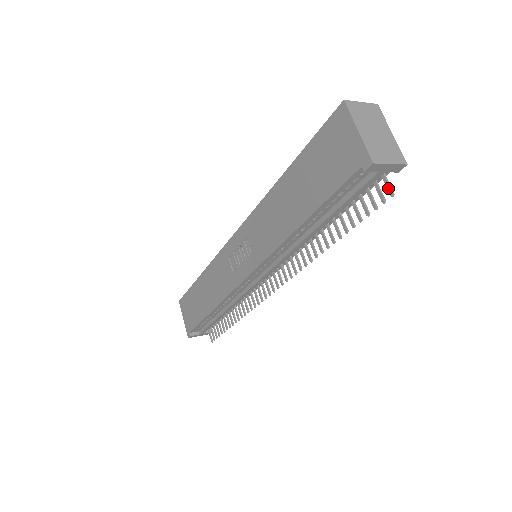
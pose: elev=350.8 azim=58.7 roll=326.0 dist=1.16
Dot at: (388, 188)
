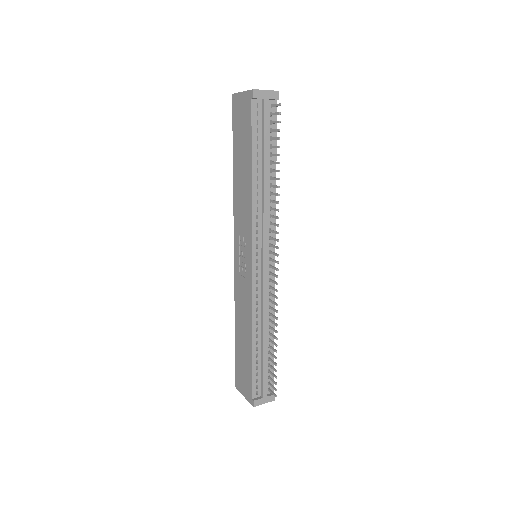
Dot at: (276, 105)
